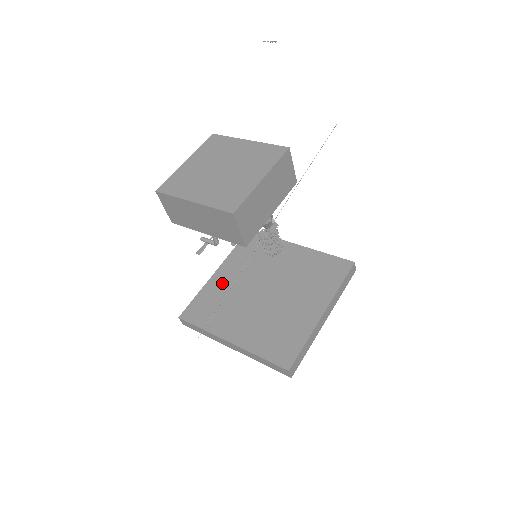
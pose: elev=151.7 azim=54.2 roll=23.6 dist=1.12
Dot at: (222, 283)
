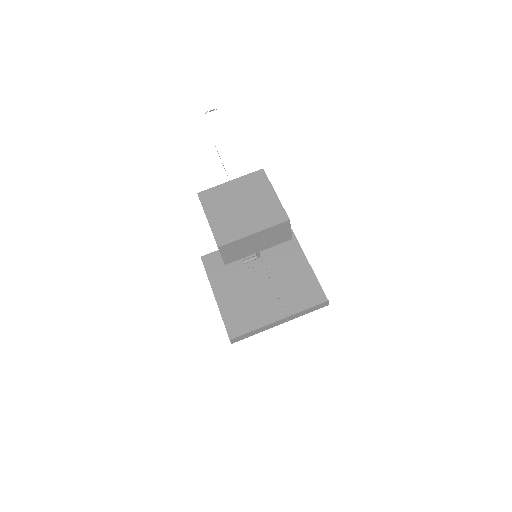
Dot at: (229, 298)
